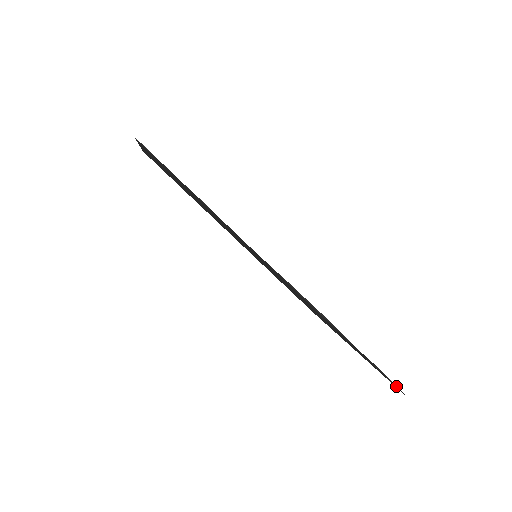
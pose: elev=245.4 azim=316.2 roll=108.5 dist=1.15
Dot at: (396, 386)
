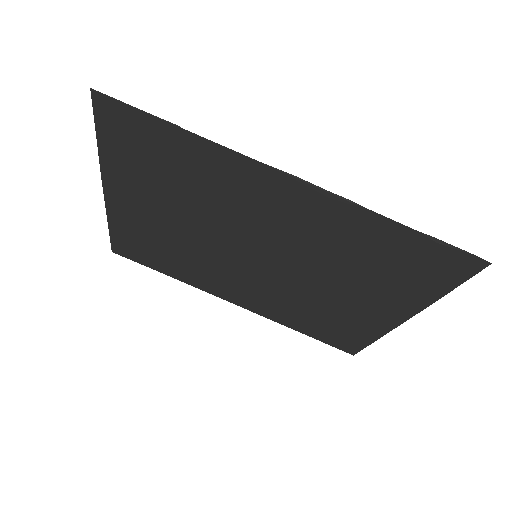
Dot at: (466, 252)
